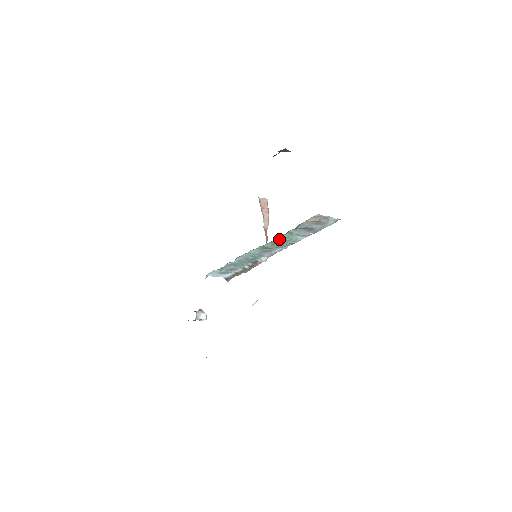
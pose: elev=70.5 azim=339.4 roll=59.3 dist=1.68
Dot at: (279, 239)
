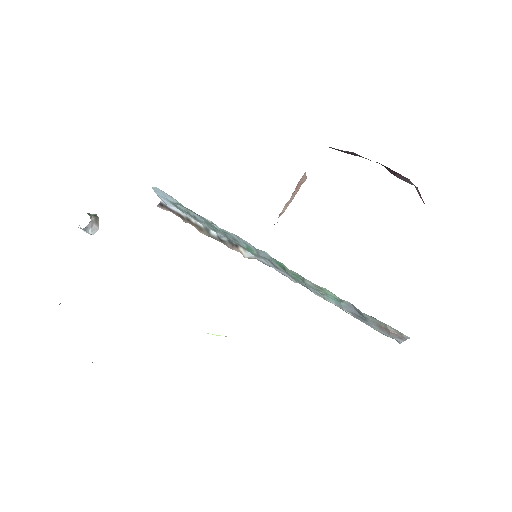
Dot at: (316, 285)
